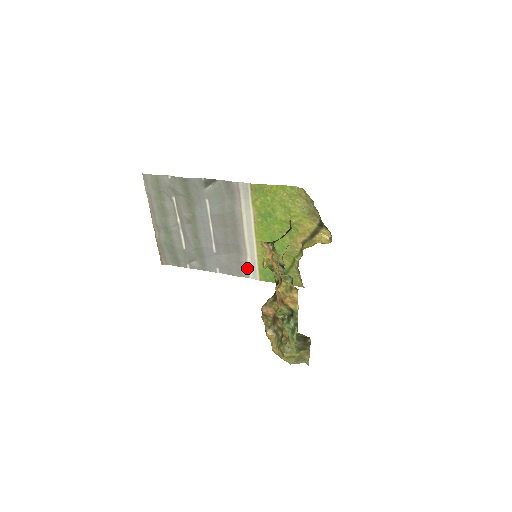
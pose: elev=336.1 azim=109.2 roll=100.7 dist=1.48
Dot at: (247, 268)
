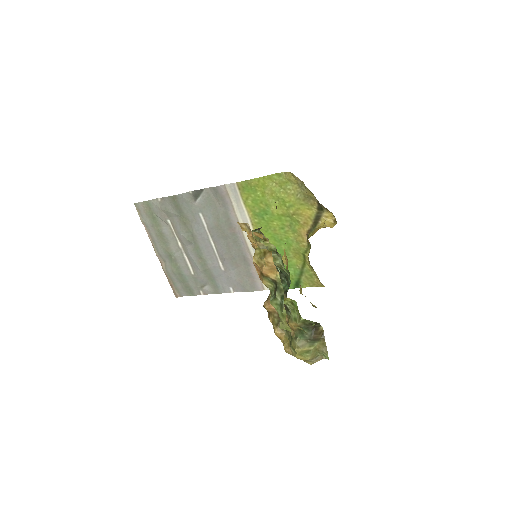
Dot at: (259, 279)
